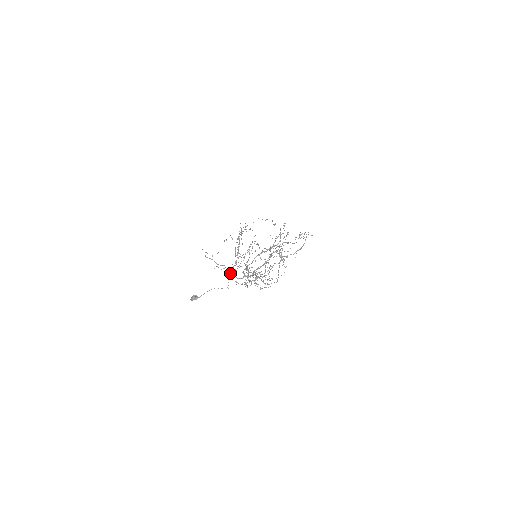
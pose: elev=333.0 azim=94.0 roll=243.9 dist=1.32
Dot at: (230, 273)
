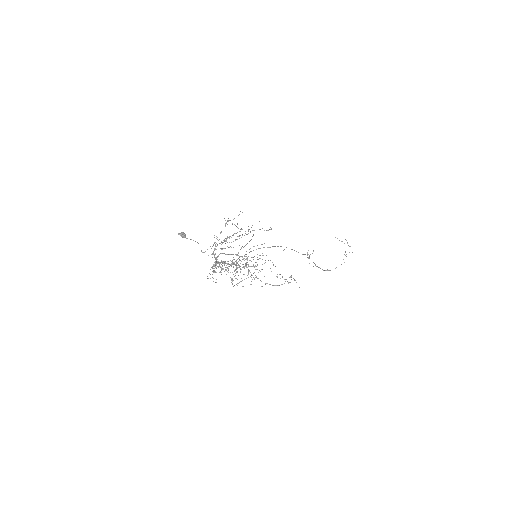
Dot at: occluded
